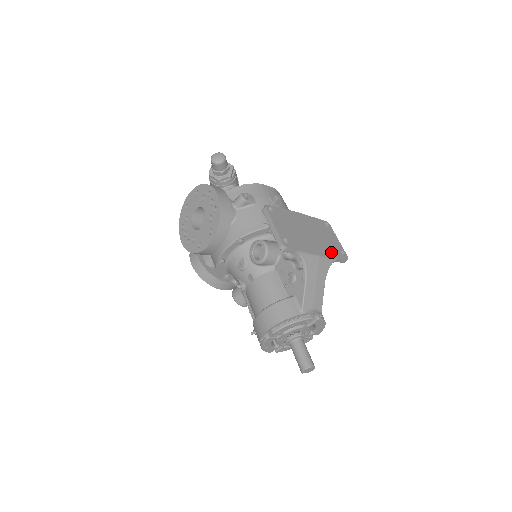
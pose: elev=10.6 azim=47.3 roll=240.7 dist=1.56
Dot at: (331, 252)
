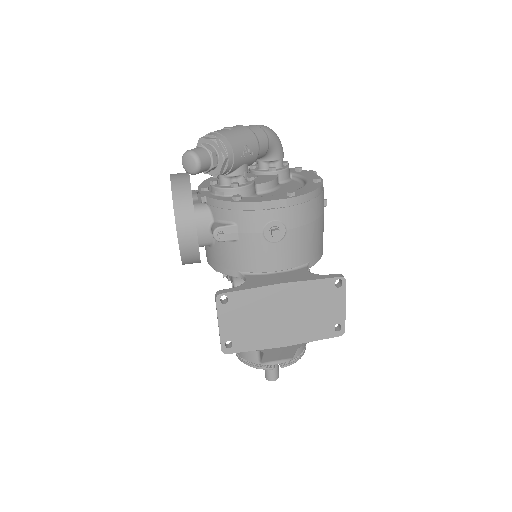
Dot at: (312, 334)
